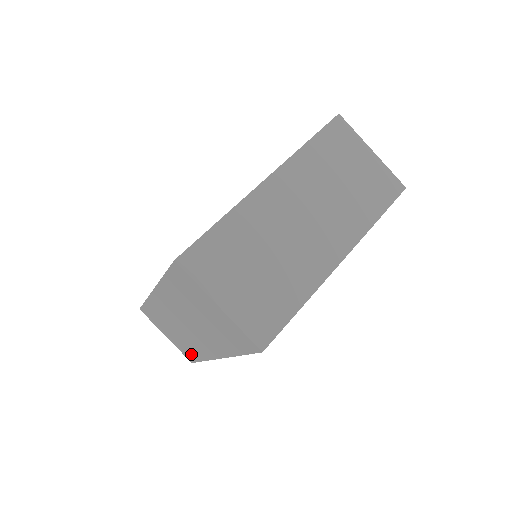
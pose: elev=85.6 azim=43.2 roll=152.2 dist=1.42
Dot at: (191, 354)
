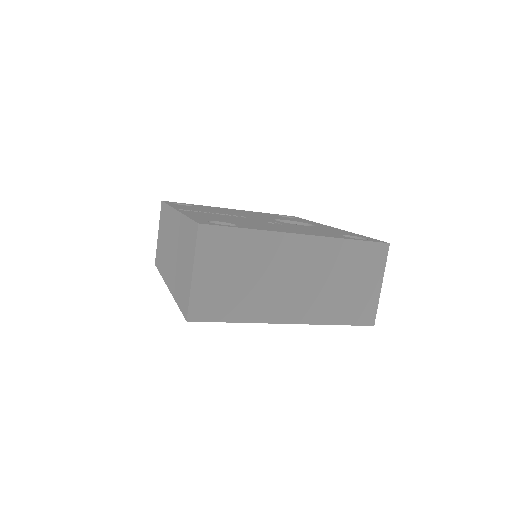
Dot at: (159, 261)
